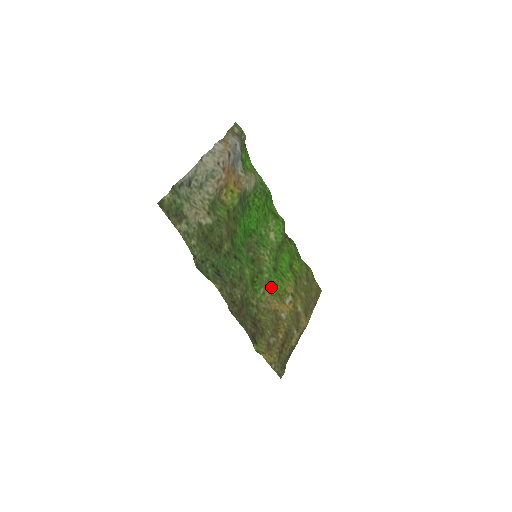
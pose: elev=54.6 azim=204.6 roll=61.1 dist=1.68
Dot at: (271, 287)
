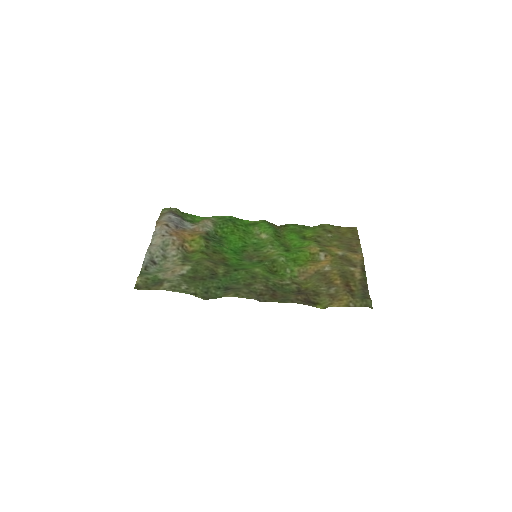
Dot at: (295, 262)
